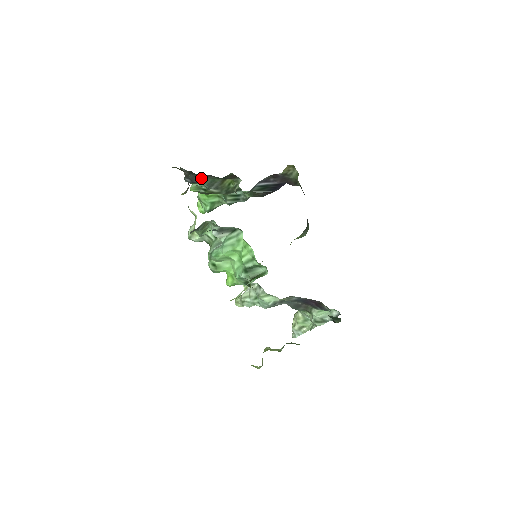
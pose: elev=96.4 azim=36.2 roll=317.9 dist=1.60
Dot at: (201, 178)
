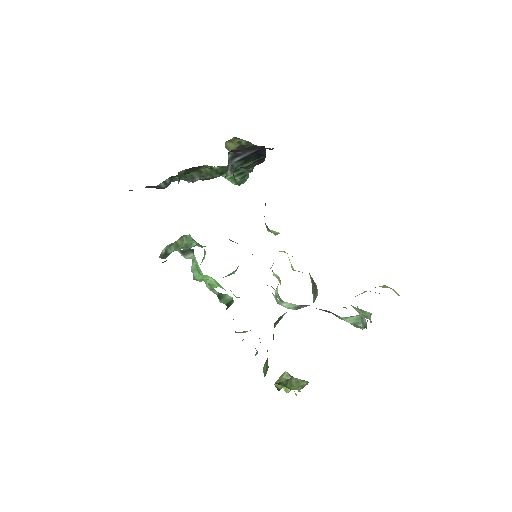
Dot at: (165, 183)
